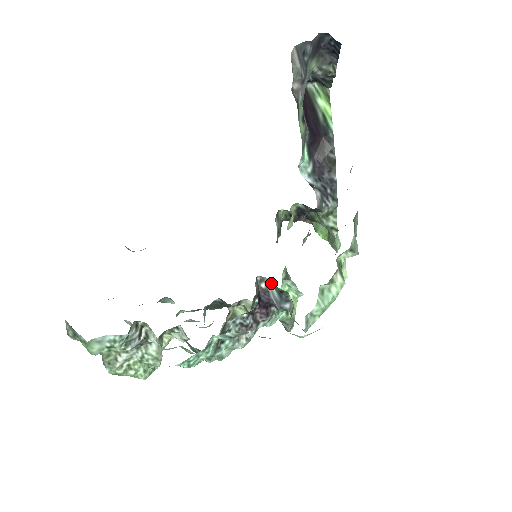
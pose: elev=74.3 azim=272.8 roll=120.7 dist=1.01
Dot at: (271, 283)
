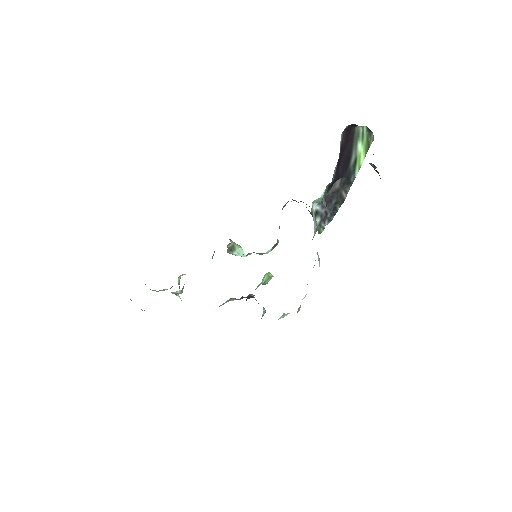
Dot at: occluded
